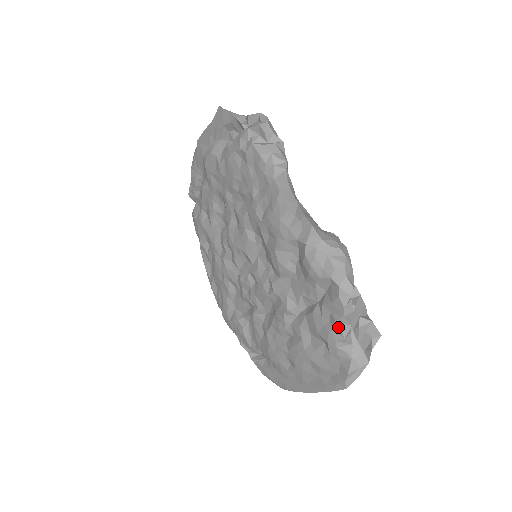
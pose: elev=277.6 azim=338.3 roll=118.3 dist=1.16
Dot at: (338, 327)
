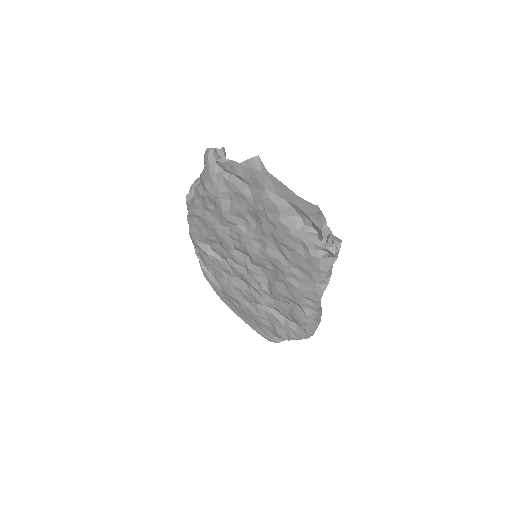
Dot at: (290, 337)
